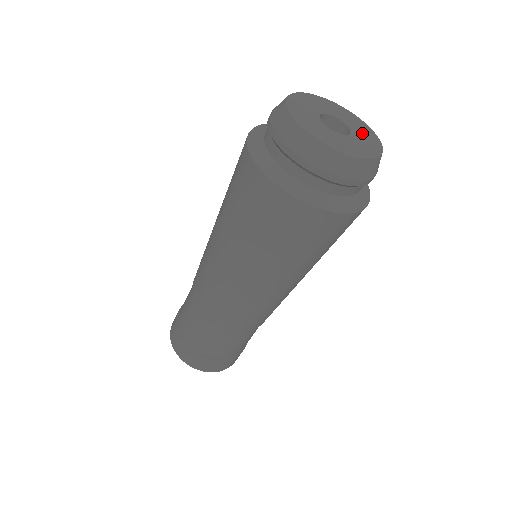
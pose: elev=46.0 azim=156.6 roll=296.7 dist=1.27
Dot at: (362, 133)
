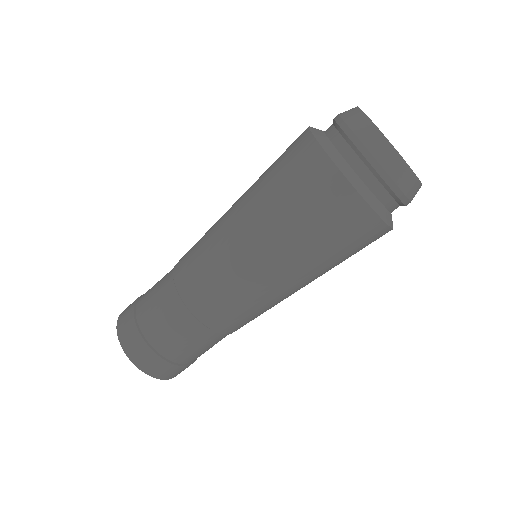
Dot at: occluded
